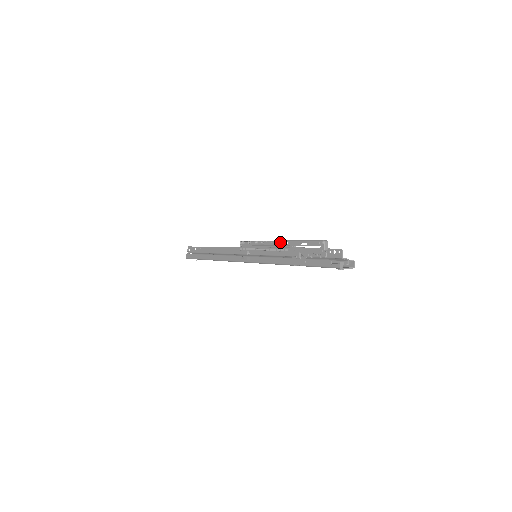
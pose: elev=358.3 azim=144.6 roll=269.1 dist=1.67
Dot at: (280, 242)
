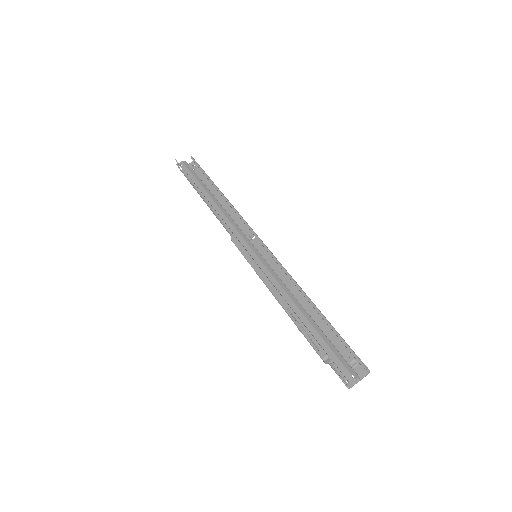
Dot at: occluded
